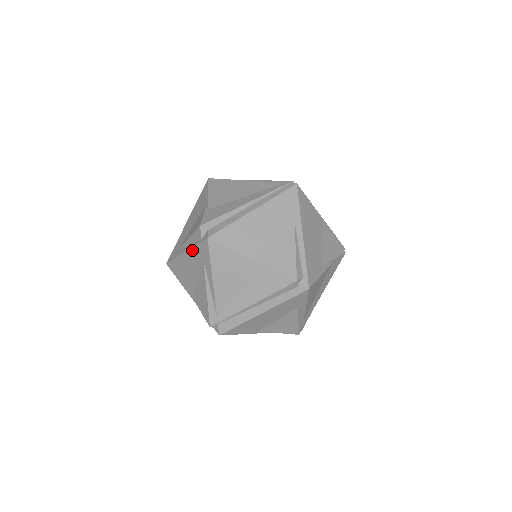
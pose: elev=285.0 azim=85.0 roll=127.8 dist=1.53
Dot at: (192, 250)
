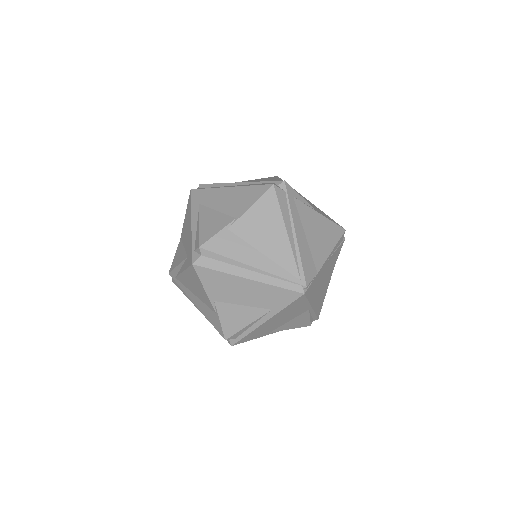
Dot at: (191, 237)
